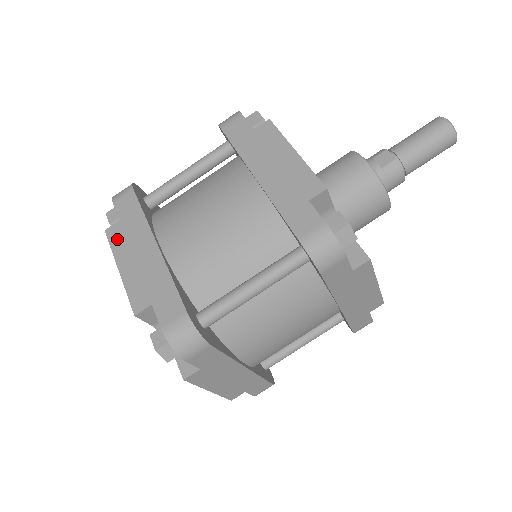
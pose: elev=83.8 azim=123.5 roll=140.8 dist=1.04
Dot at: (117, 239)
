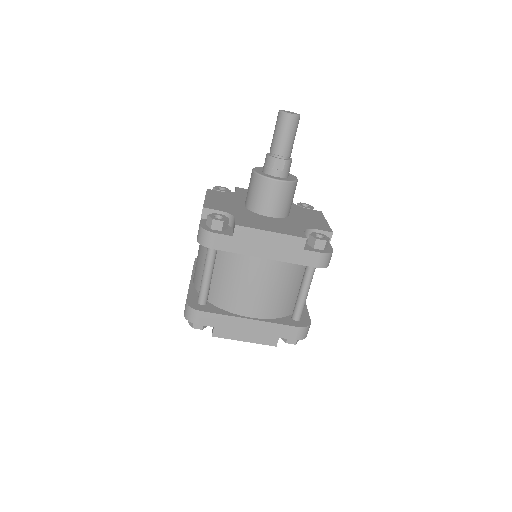
Dot at: (225, 334)
